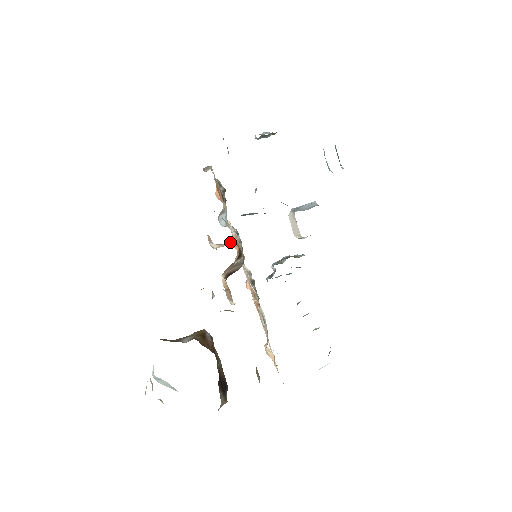
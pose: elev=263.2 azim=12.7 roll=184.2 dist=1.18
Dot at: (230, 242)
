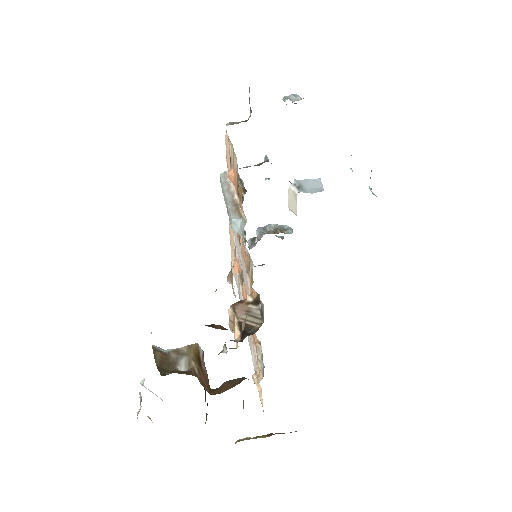
Dot at: occluded
